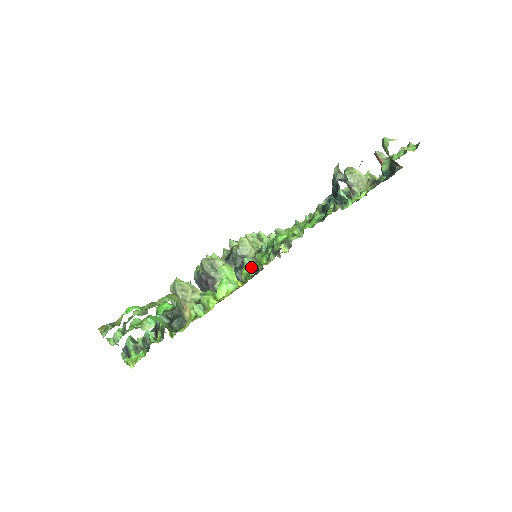
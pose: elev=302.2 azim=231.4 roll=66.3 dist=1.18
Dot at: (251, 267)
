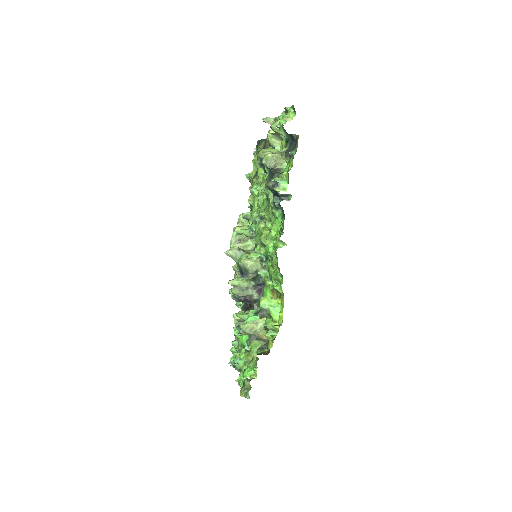
Dot at: (277, 289)
